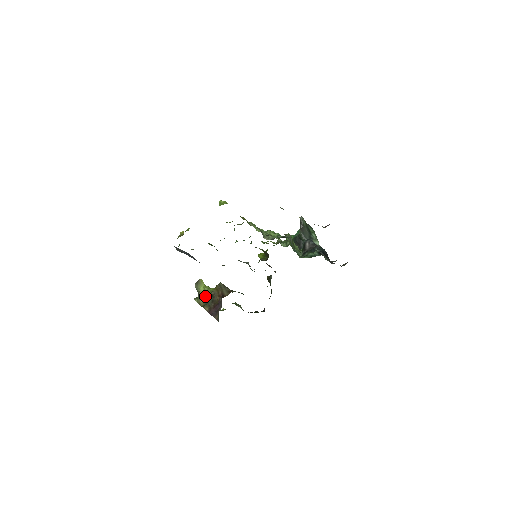
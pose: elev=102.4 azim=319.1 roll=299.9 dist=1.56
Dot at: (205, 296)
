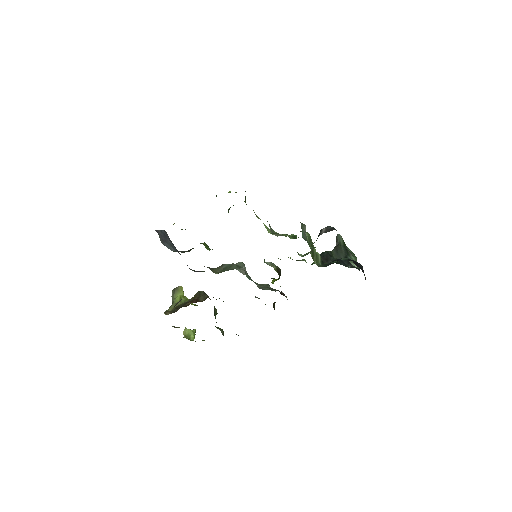
Dot at: (177, 305)
